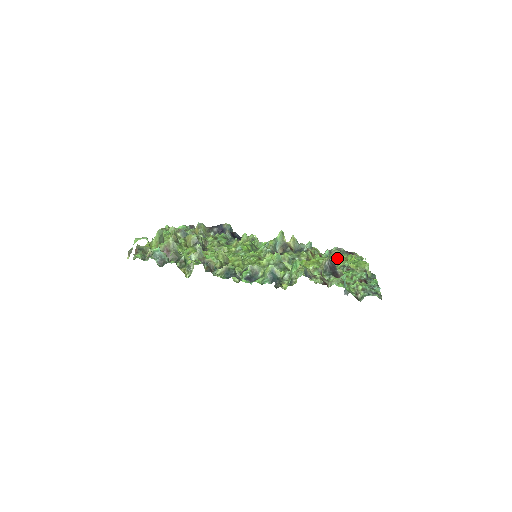
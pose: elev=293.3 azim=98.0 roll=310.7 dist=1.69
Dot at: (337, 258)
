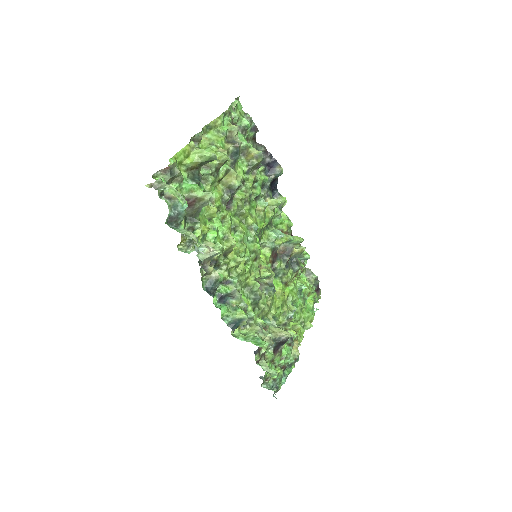
Dot at: (303, 297)
